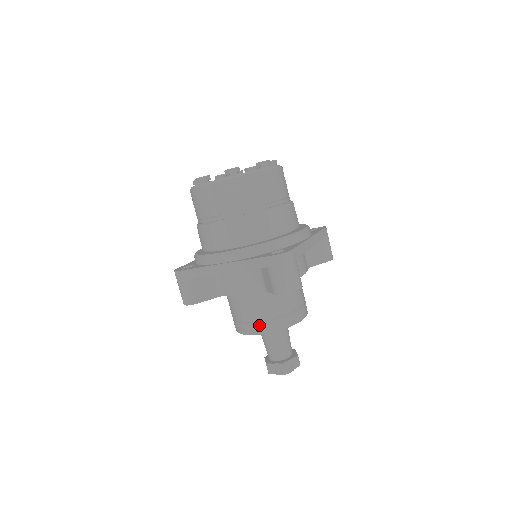
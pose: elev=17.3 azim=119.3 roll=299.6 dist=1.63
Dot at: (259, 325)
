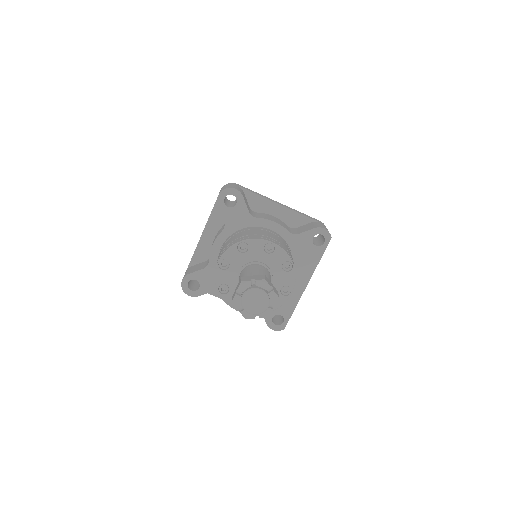
Dot at: (221, 254)
